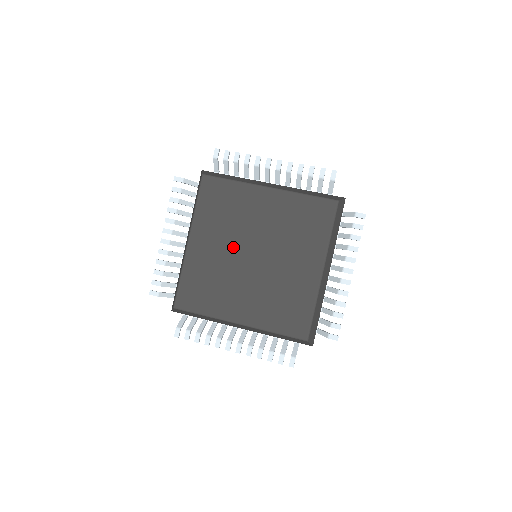
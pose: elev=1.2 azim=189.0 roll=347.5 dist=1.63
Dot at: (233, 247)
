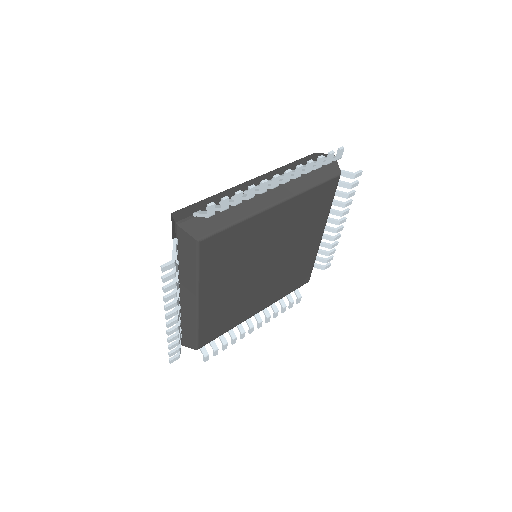
Dot at: (246, 275)
